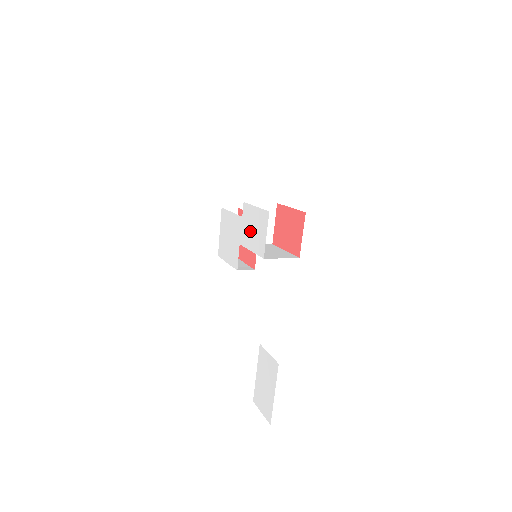
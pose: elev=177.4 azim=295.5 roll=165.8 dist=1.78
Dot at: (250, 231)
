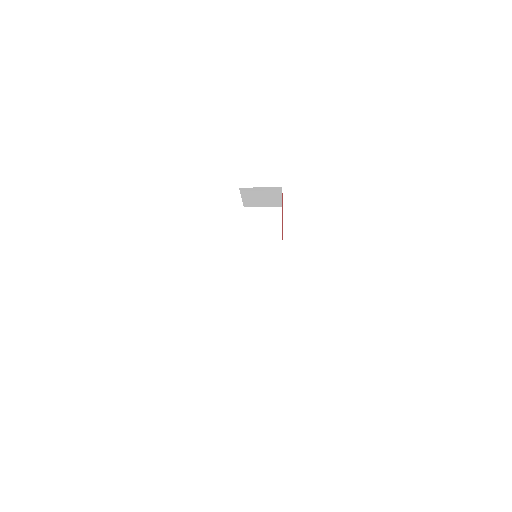
Dot at: occluded
